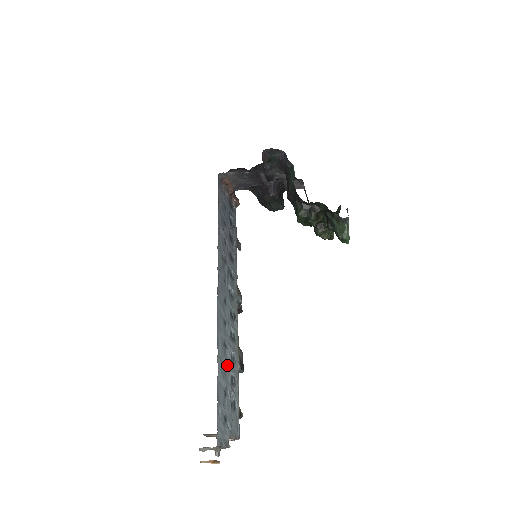
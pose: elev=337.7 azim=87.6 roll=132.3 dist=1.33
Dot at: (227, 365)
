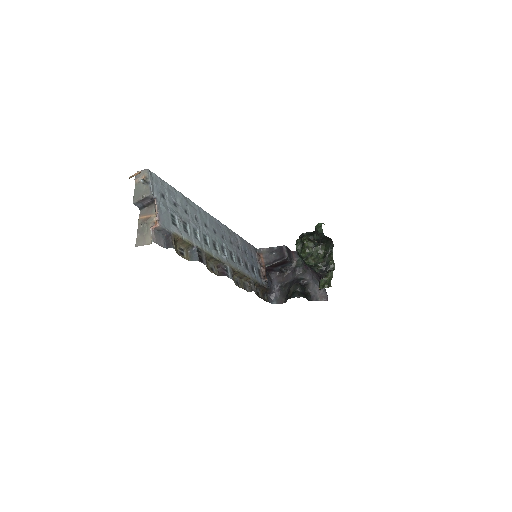
Dot at: (189, 217)
